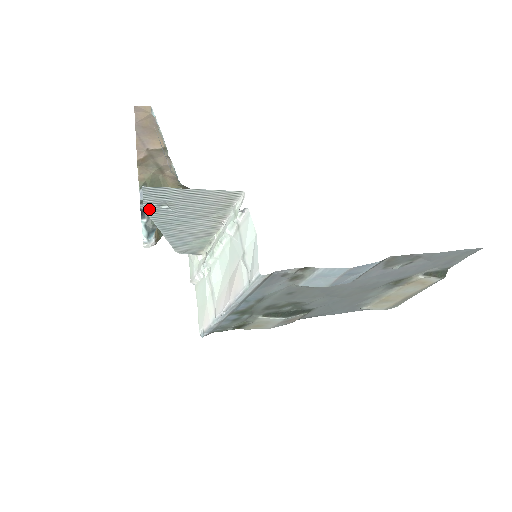
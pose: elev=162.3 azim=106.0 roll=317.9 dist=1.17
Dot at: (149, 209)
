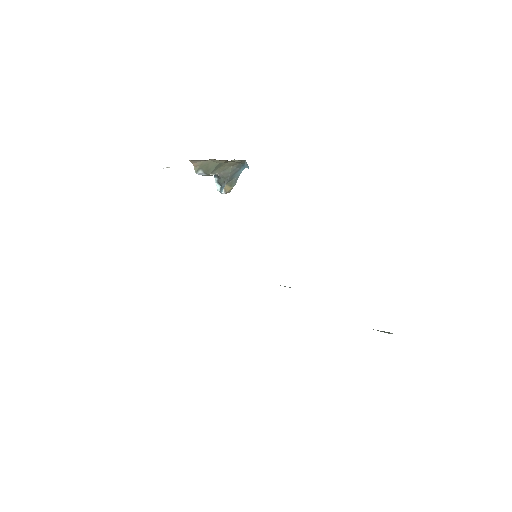
Dot at: occluded
